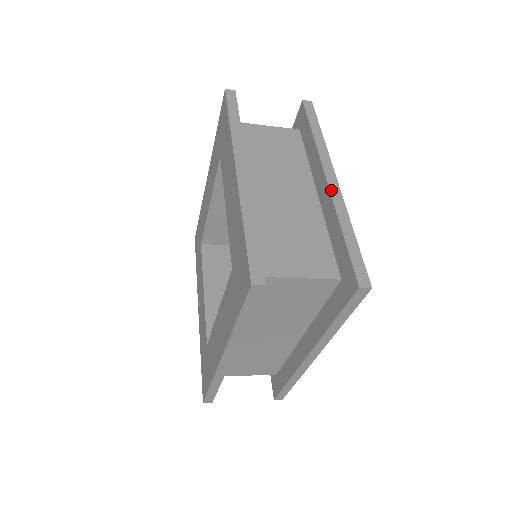
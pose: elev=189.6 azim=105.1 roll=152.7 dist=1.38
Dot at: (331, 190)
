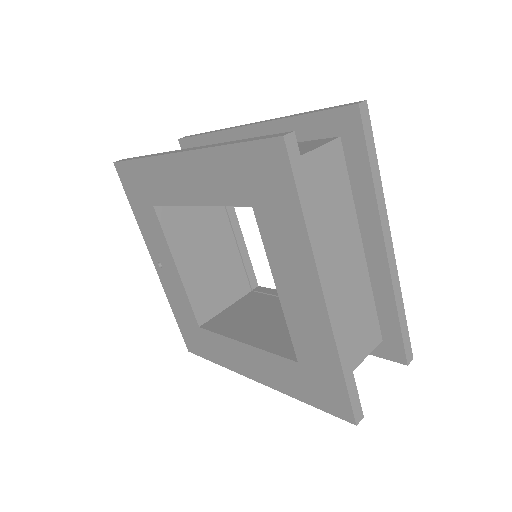
Dot at: (390, 266)
